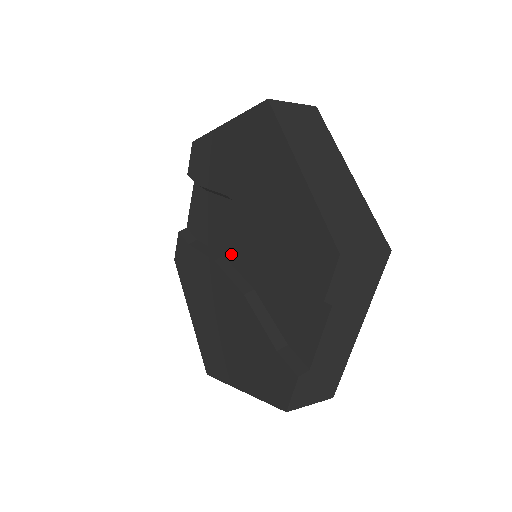
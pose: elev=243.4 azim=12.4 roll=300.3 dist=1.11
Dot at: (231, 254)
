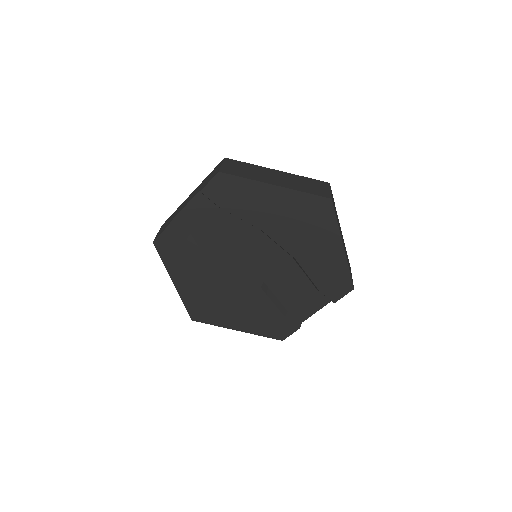
Dot at: (242, 257)
